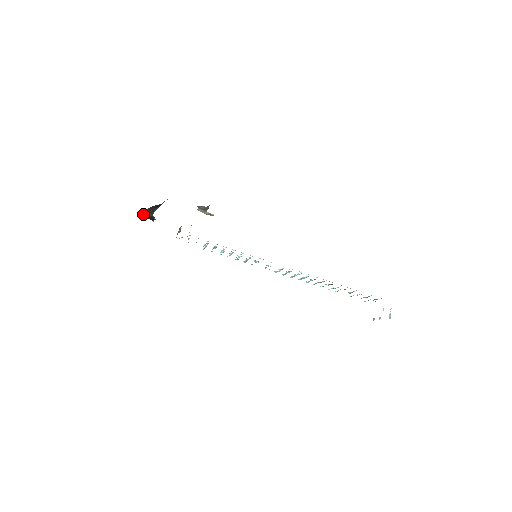
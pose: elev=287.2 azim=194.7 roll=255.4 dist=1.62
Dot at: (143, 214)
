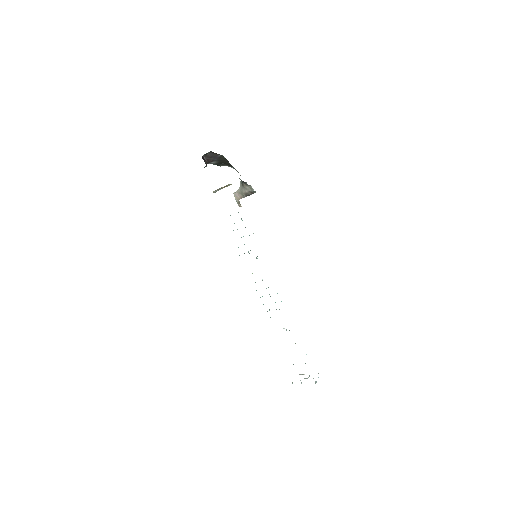
Dot at: (203, 156)
